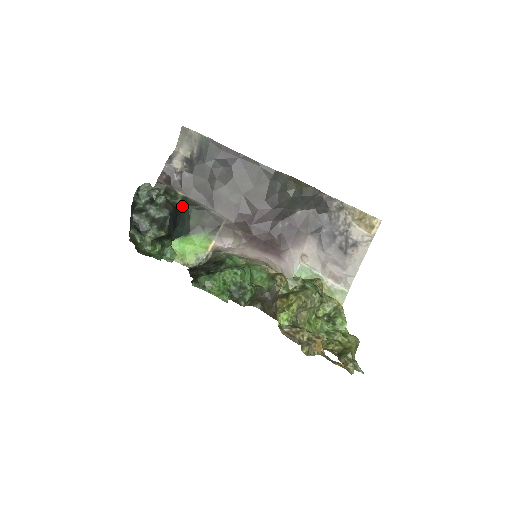
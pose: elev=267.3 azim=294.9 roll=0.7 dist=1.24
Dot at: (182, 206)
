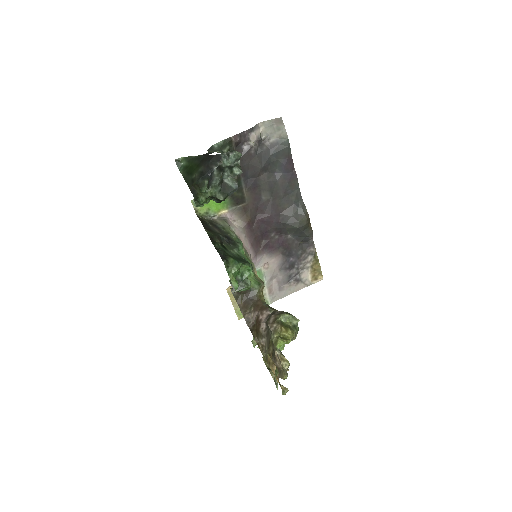
Dot at: occluded
